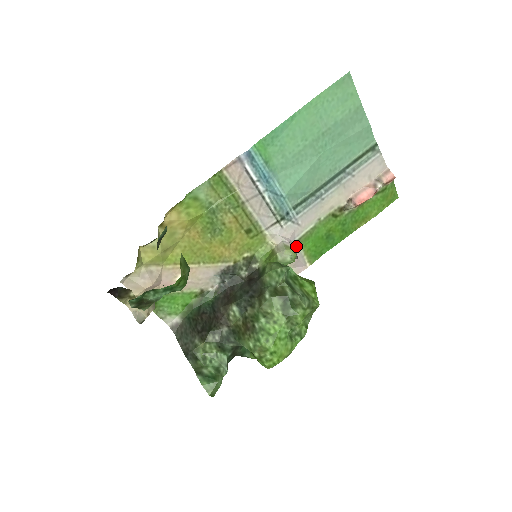
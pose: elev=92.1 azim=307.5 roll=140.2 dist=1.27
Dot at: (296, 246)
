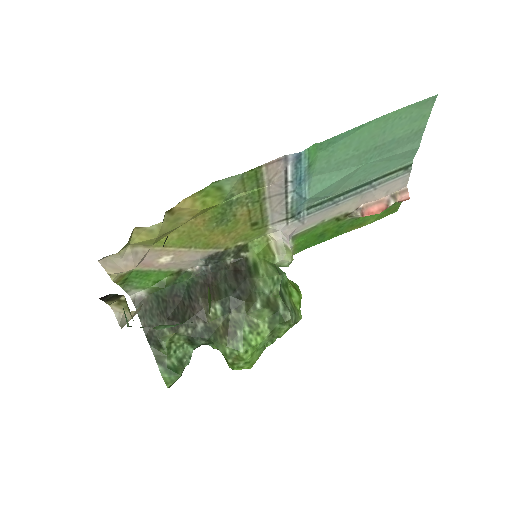
Dot at: (289, 240)
